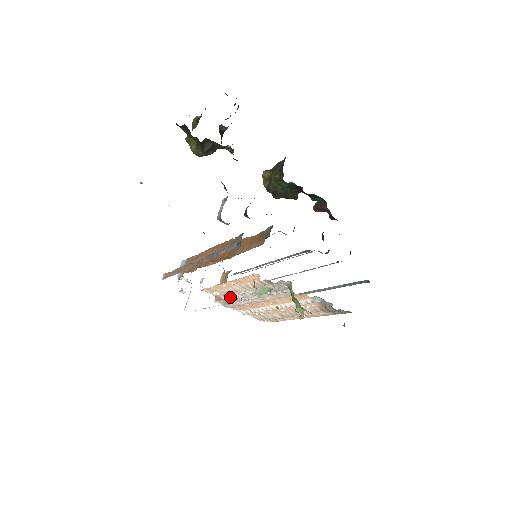
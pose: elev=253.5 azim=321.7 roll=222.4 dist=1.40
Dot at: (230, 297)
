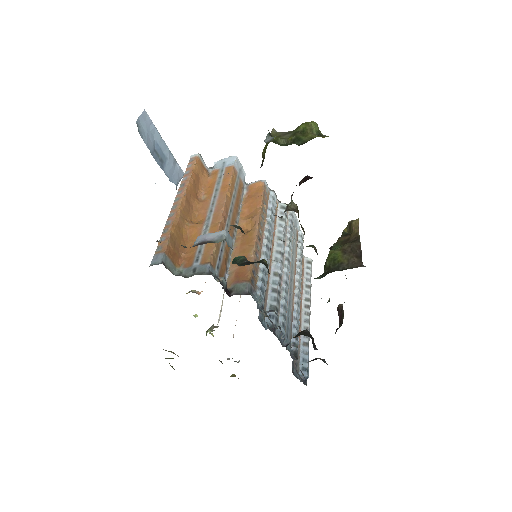
Dot at: occluded
